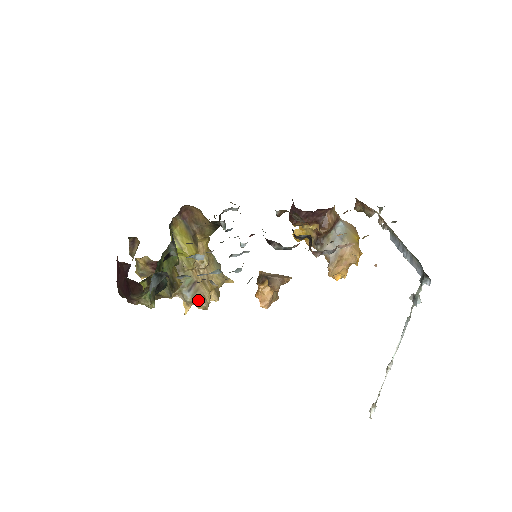
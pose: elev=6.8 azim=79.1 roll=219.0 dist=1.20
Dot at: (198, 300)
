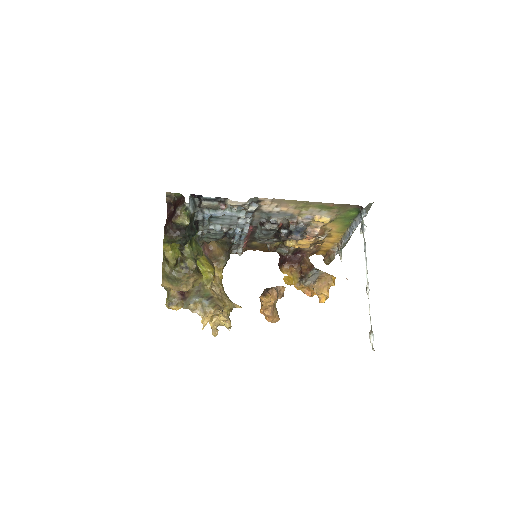
Dot at: (214, 307)
